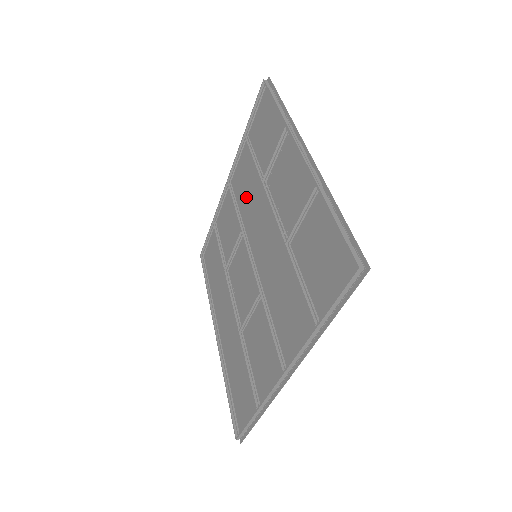
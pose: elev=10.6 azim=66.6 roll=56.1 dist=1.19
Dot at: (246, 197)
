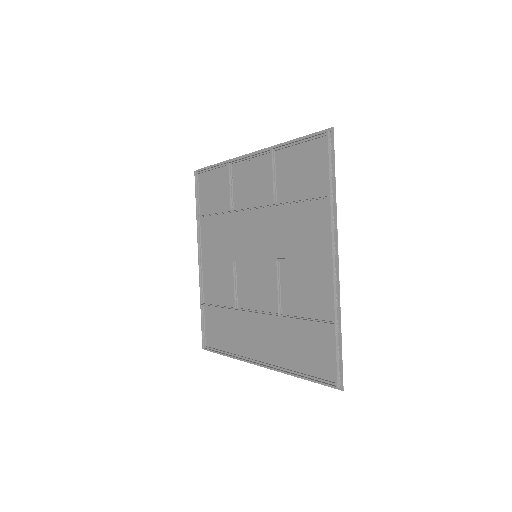
Dot at: (222, 243)
